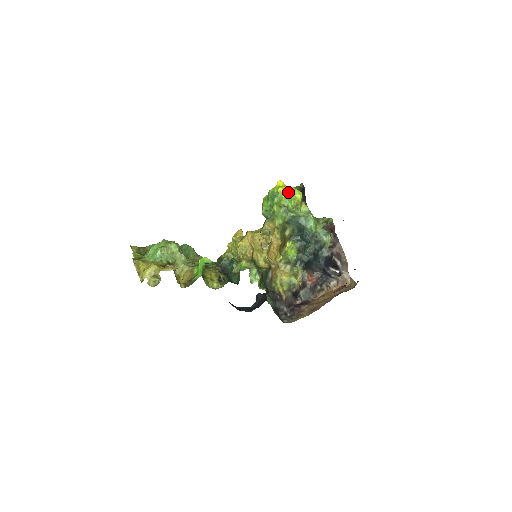
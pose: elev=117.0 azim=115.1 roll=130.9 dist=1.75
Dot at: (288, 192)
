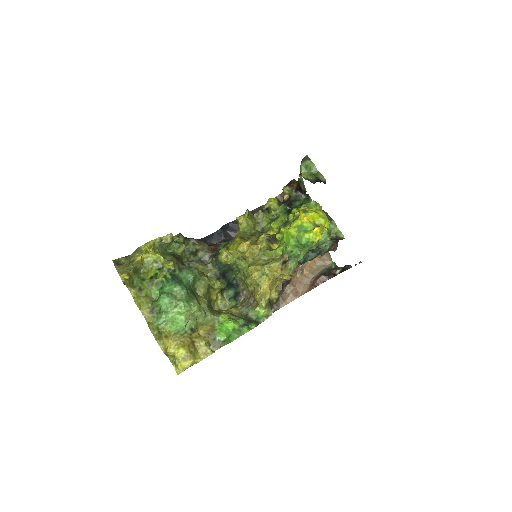
Dot at: (321, 238)
